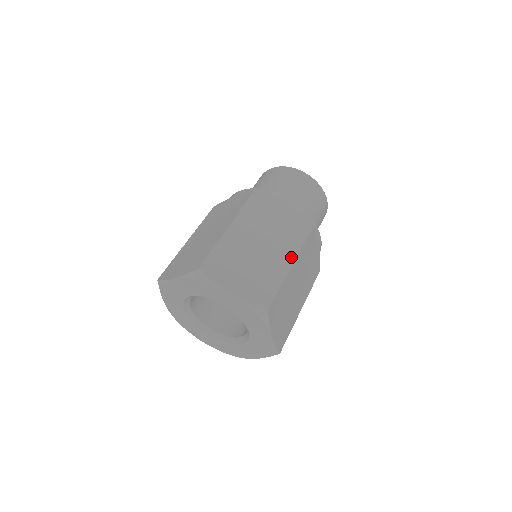
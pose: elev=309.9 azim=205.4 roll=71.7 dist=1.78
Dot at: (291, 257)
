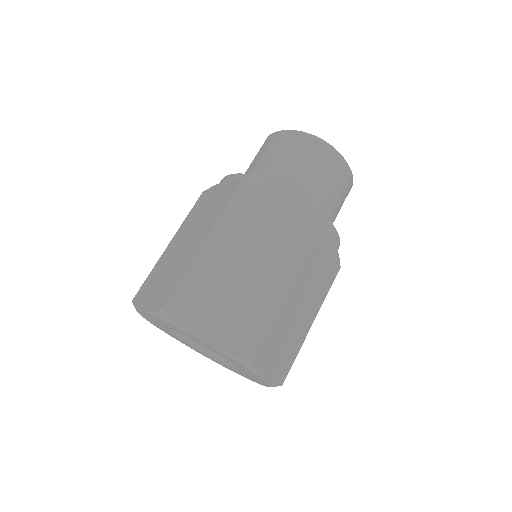
Dot at: (287, 279)
